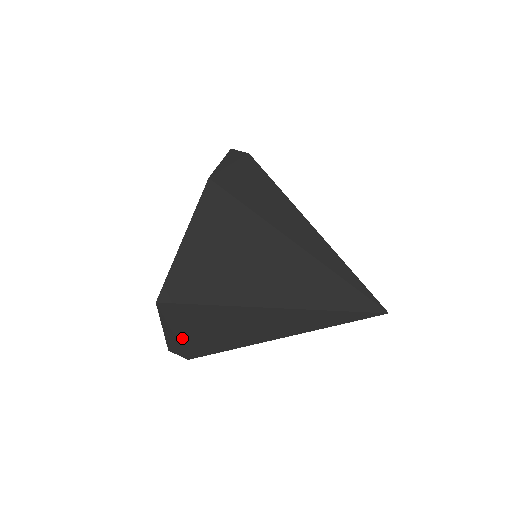
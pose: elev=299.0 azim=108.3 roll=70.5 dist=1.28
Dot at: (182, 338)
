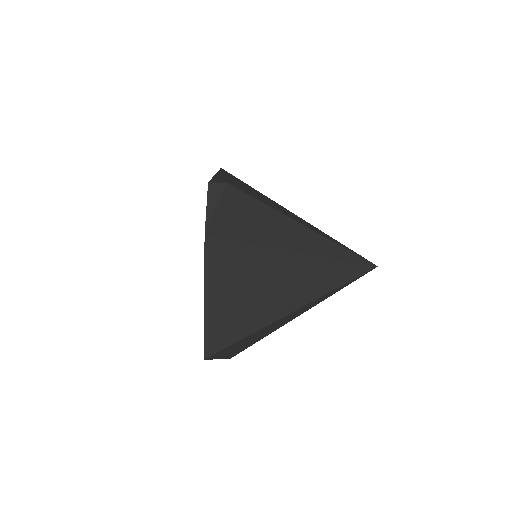
Dot at: (224, 356)
